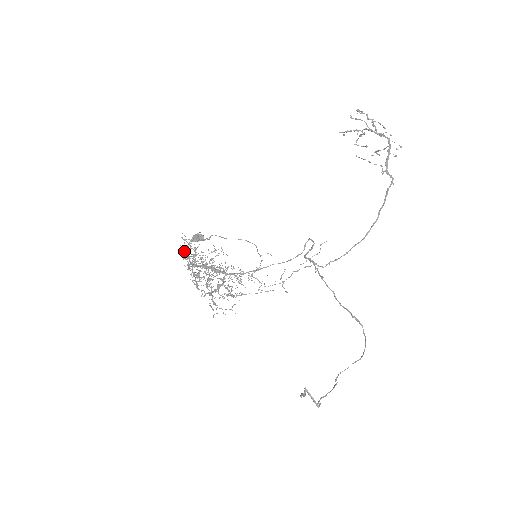
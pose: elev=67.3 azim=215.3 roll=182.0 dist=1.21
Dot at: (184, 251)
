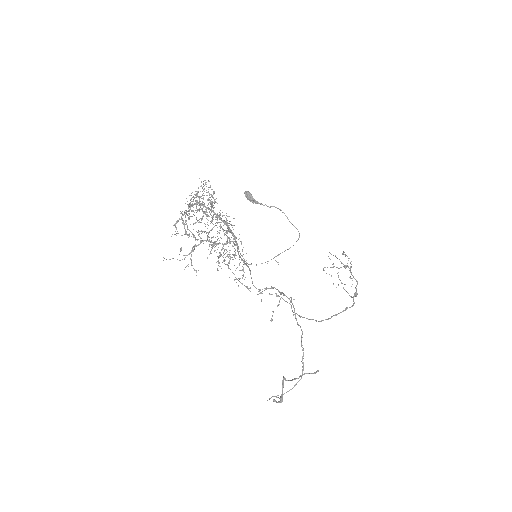
Dot at: occluded
